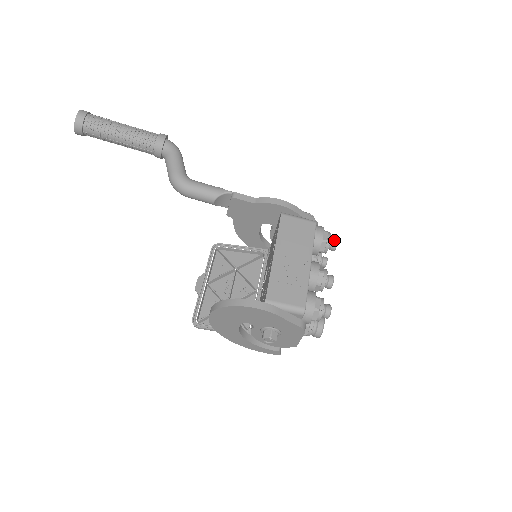
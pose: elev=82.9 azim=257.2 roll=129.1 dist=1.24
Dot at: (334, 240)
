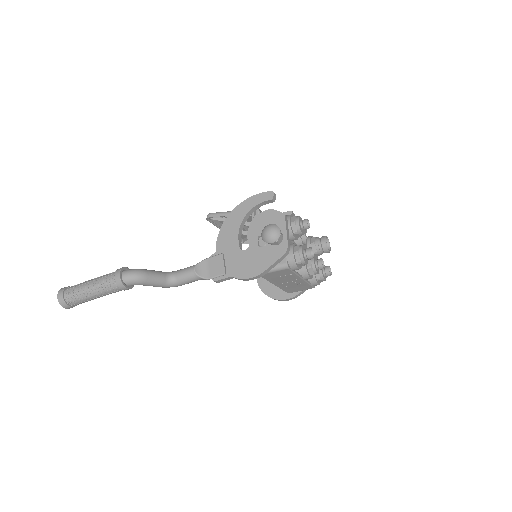
Dot at: (309, 259)
